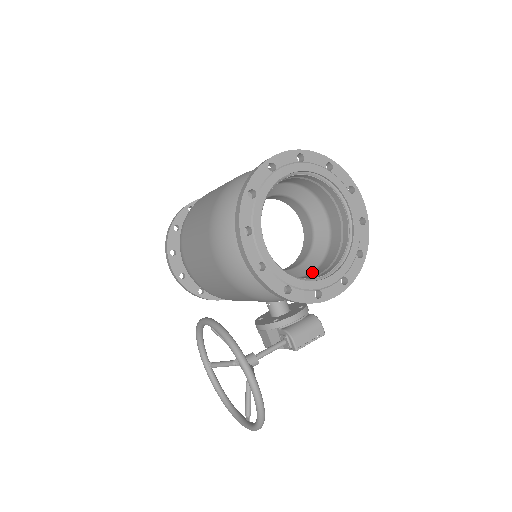
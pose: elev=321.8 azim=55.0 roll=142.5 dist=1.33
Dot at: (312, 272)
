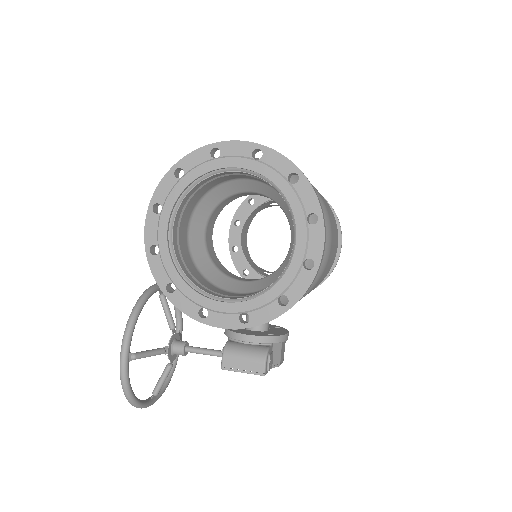
Dot at: (243, 293)
